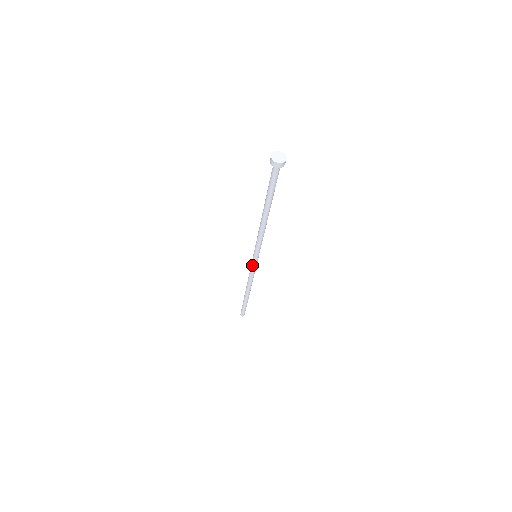
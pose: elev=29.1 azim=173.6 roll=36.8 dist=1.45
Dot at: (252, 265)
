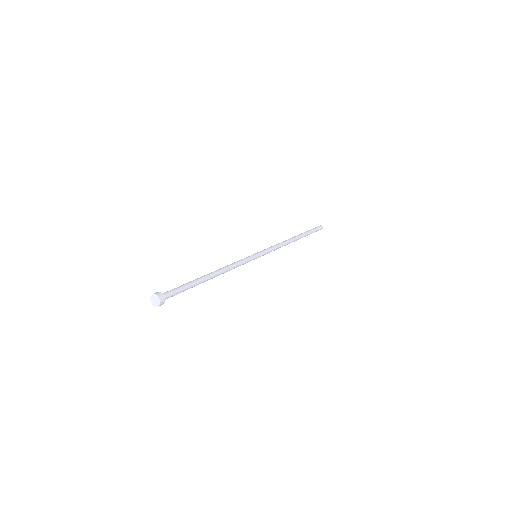
Dot at: occluded
